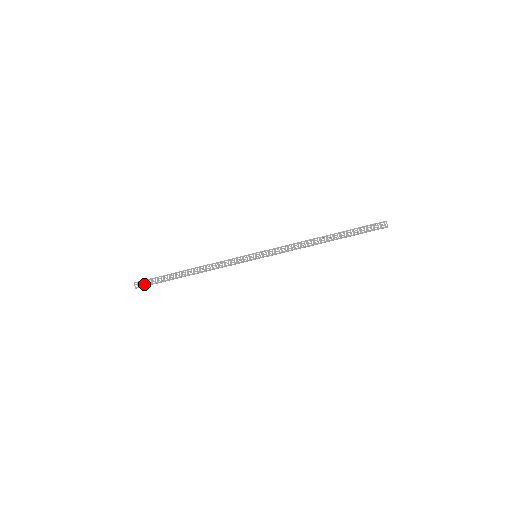
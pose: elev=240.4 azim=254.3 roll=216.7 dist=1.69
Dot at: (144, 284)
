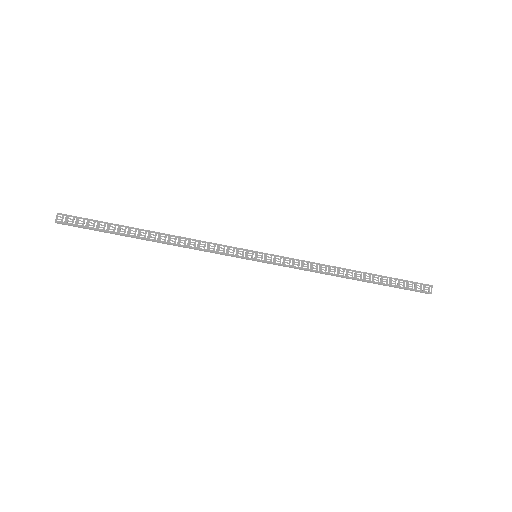
Dot at: (73, 222)
